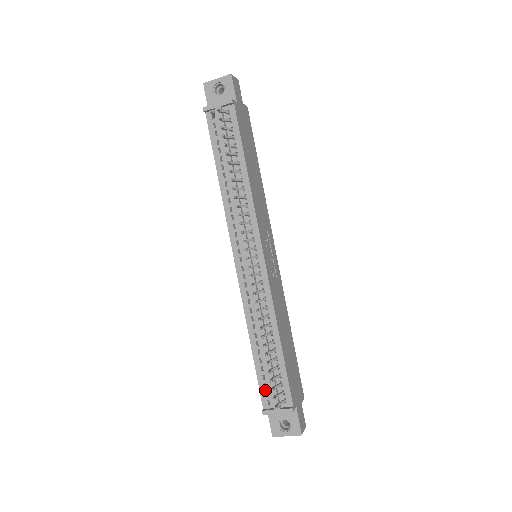
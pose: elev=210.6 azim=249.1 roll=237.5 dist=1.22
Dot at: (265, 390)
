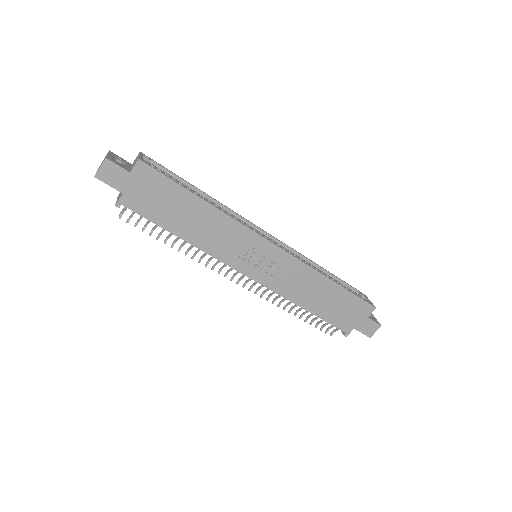
Dot at: occluded
